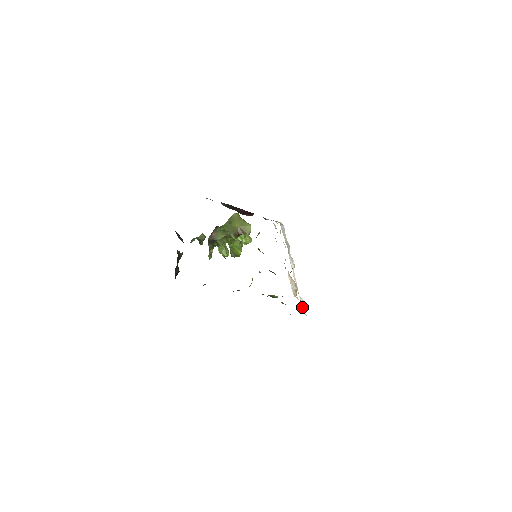
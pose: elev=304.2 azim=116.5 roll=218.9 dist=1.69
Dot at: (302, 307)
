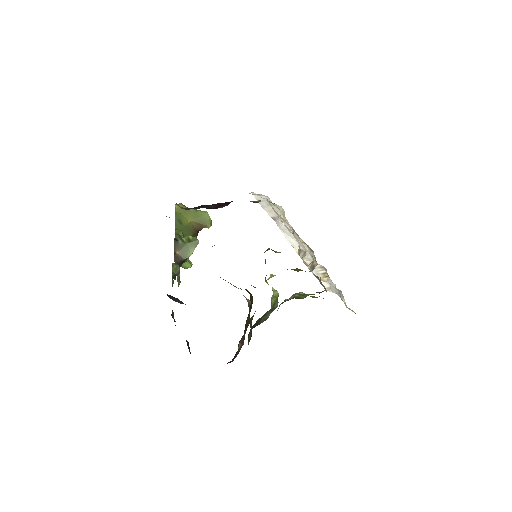
Dot at: occluded
